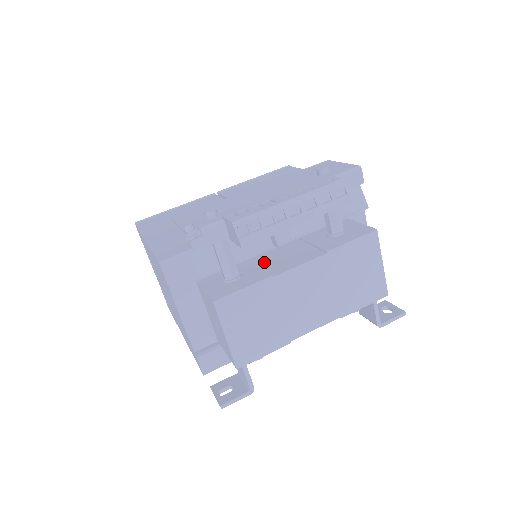
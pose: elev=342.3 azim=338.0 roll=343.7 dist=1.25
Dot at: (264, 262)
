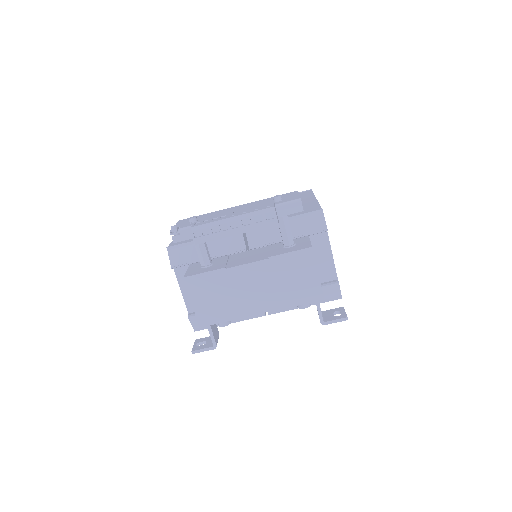
Dot at: (233, 259)
